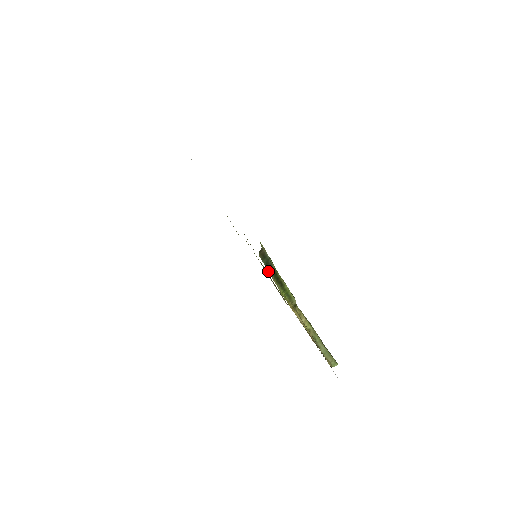
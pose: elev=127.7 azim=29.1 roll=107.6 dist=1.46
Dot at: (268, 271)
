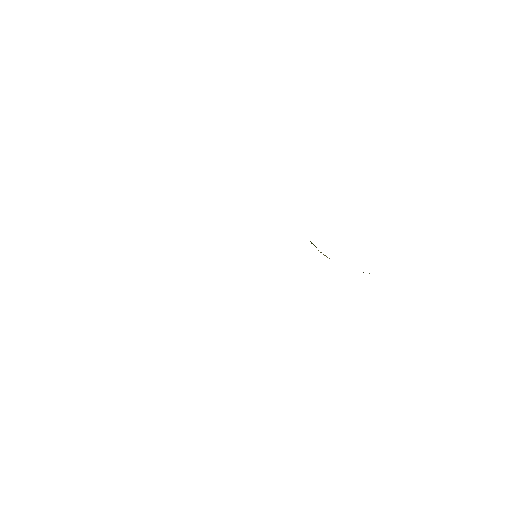
Dot at: occluded
